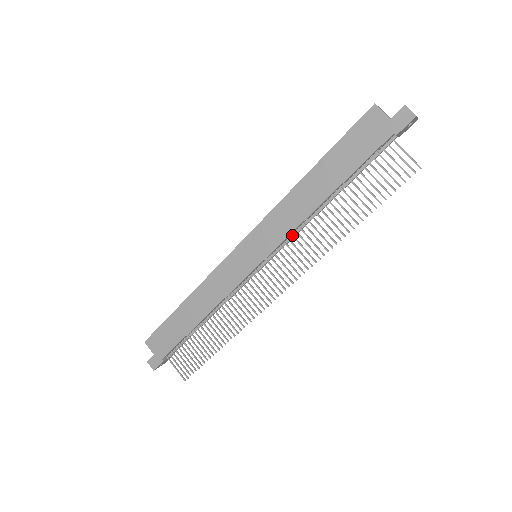
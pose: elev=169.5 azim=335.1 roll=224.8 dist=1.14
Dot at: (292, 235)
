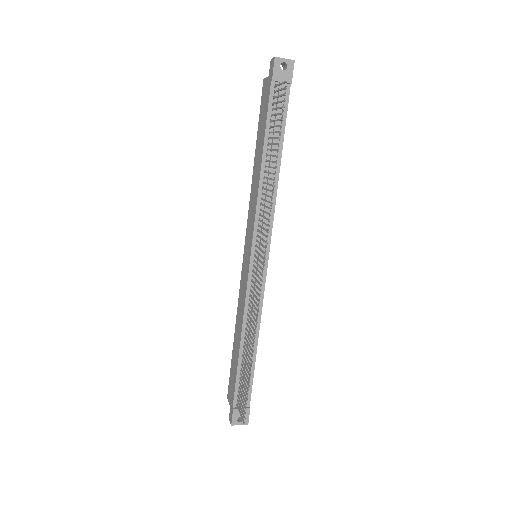
Dot at: (259, 215)
